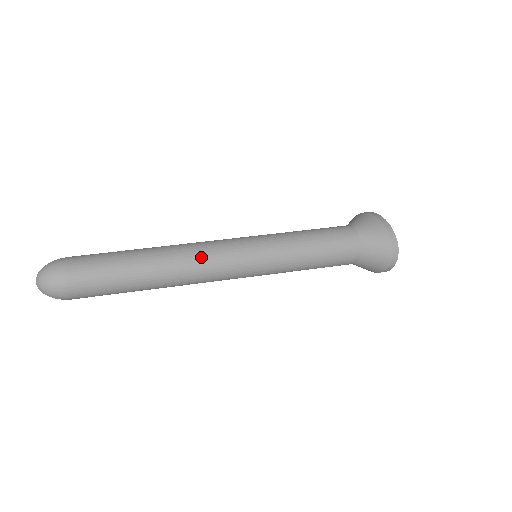
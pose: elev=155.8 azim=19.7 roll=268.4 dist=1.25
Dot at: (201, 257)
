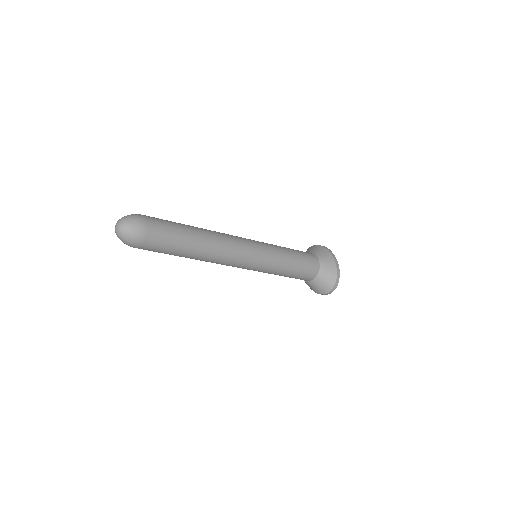
Dot at: (230, 252)
